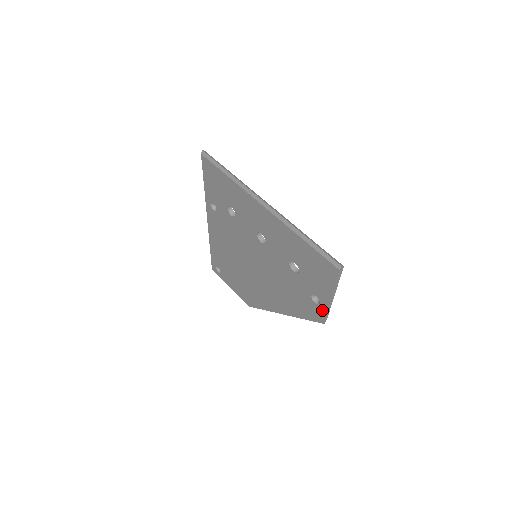
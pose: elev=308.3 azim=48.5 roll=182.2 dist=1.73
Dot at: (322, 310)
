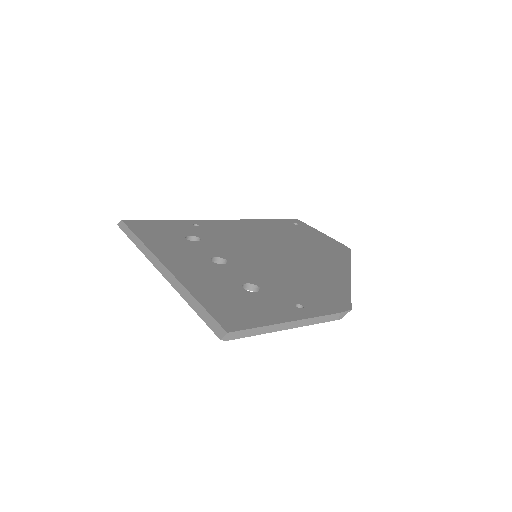
Dot at: occluded
